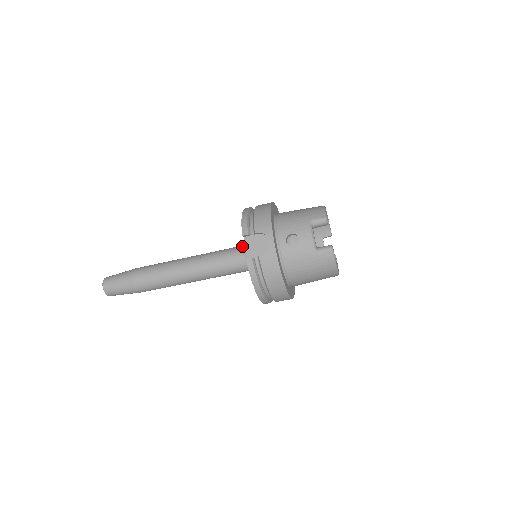
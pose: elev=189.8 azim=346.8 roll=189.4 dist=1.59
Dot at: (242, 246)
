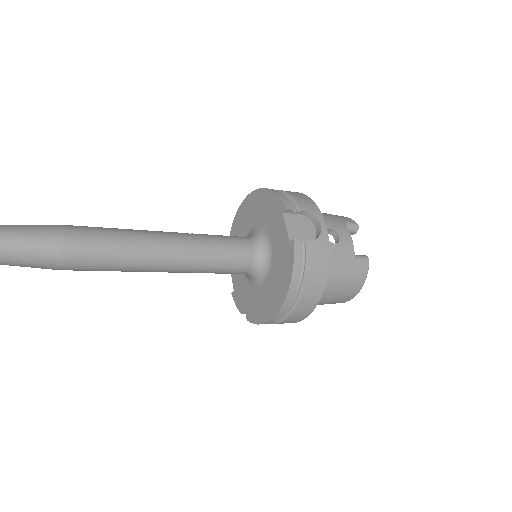
Dot at: occluded
